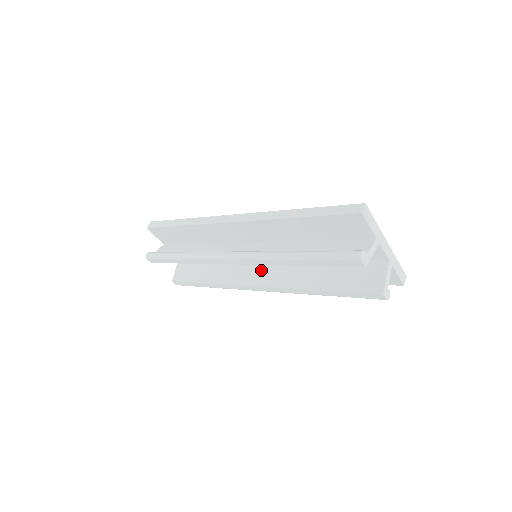
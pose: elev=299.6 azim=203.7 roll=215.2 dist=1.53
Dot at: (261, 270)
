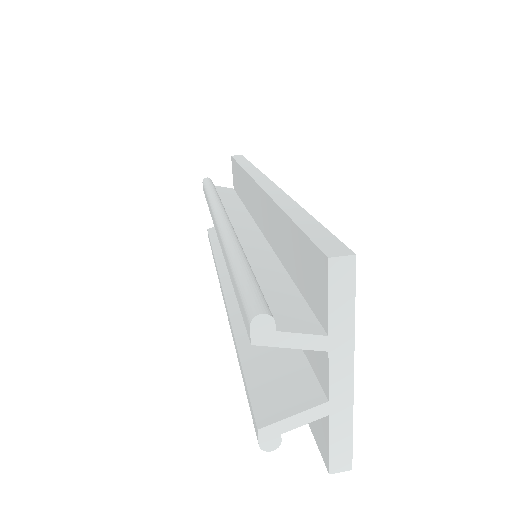
Dot at: occluded
